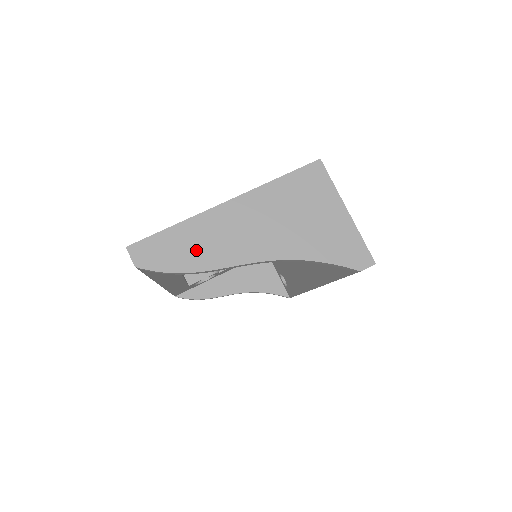
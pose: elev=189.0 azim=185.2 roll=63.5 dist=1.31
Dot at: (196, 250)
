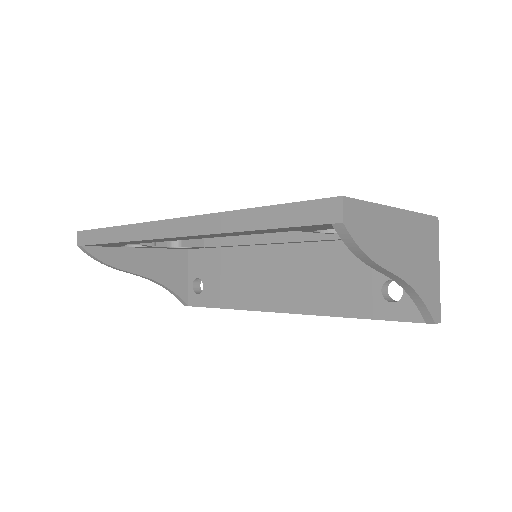
Dot at: (377, 239)
